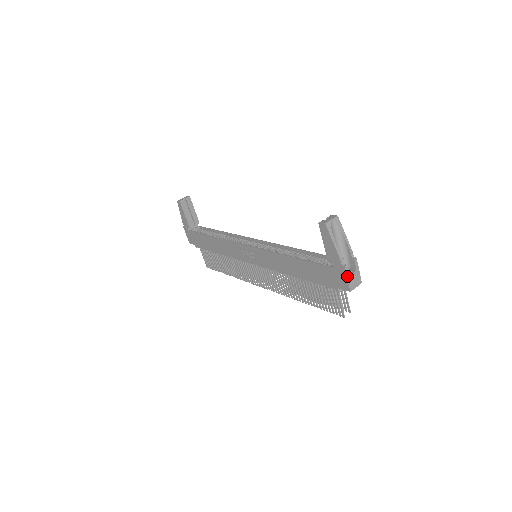
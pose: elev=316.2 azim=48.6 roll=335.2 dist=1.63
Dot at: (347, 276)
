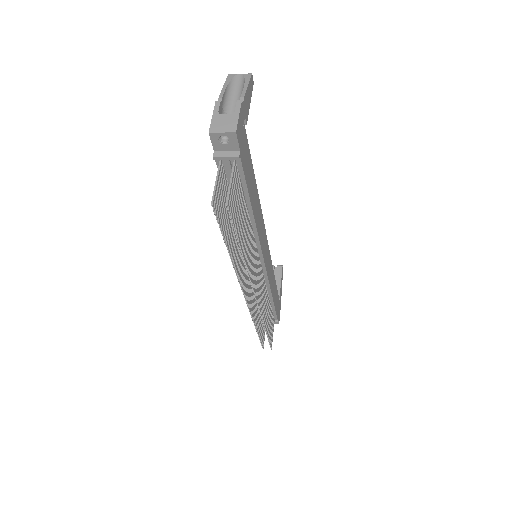
Dot at: (214, 113)
